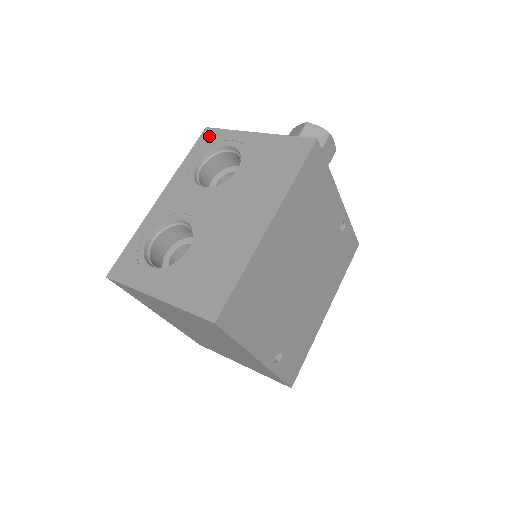
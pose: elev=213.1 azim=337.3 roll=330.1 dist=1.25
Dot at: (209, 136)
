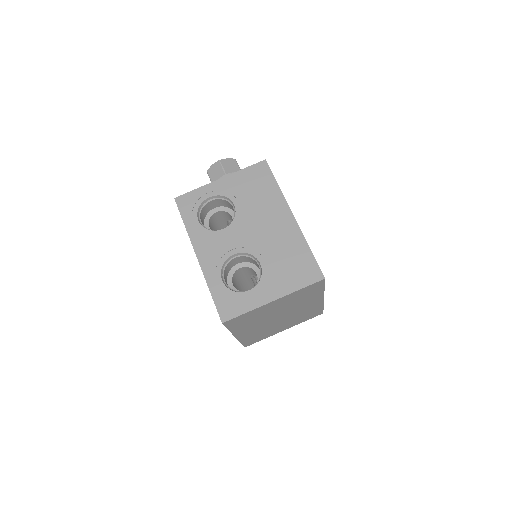
Dot at: (185, 201)
